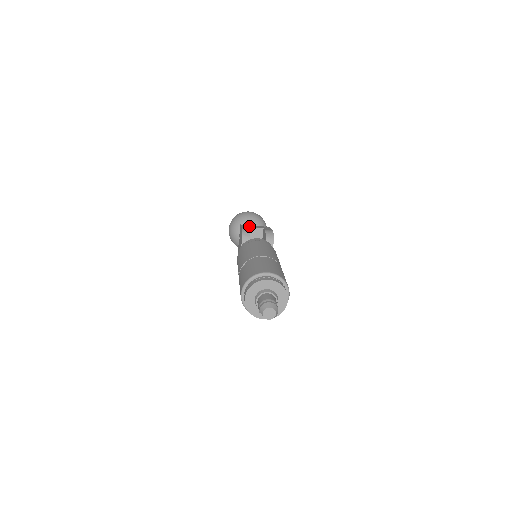
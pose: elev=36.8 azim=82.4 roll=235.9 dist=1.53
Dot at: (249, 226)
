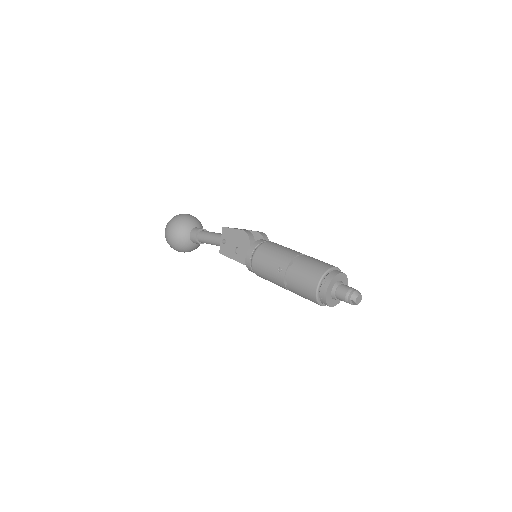
Dot at: occluded
